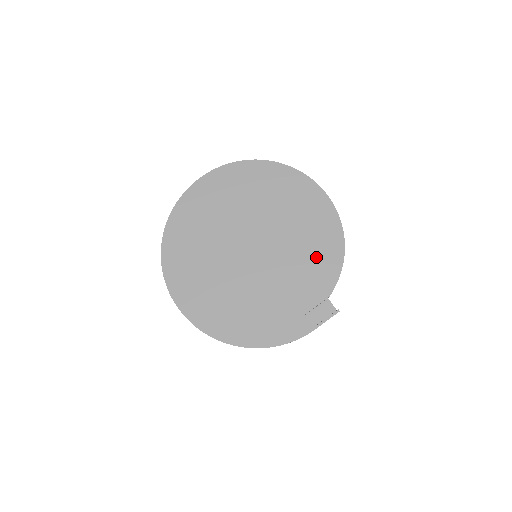
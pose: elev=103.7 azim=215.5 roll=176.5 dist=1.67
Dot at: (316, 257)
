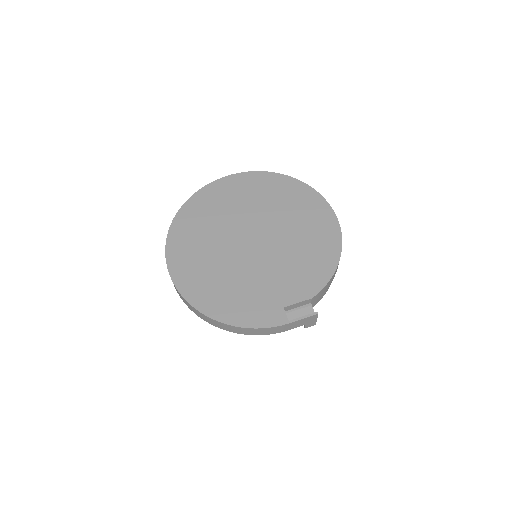
Dot at: (310, 262)
